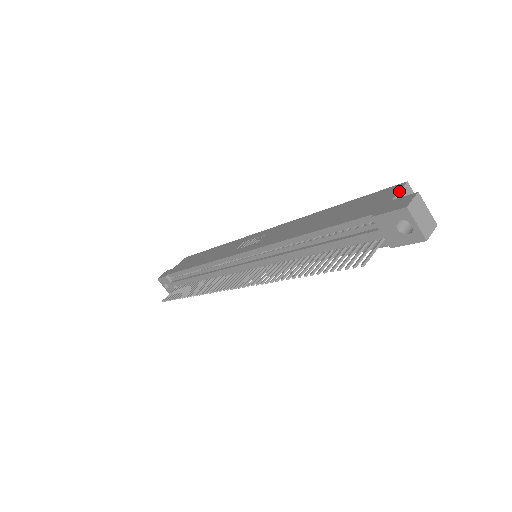
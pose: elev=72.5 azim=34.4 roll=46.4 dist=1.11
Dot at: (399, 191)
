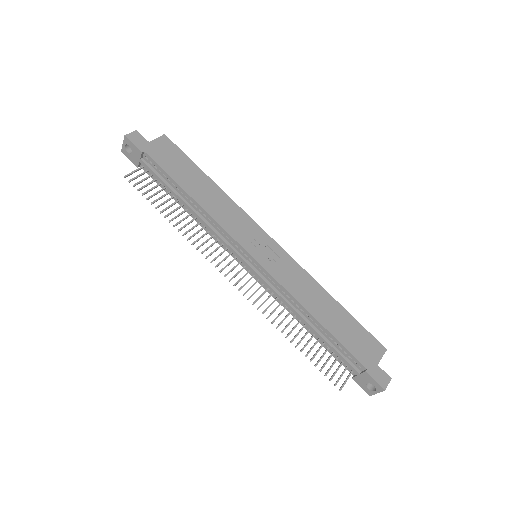
Dot at: occluded
